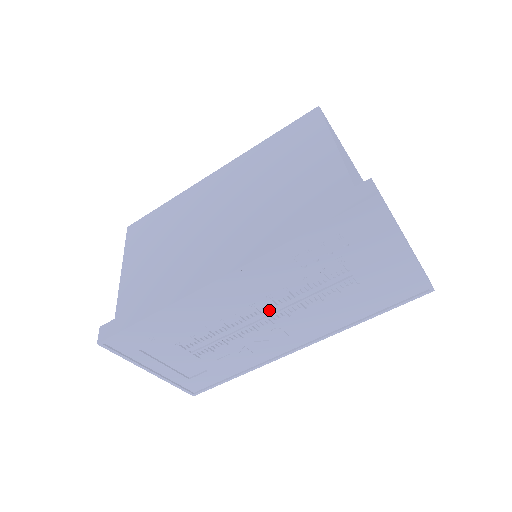
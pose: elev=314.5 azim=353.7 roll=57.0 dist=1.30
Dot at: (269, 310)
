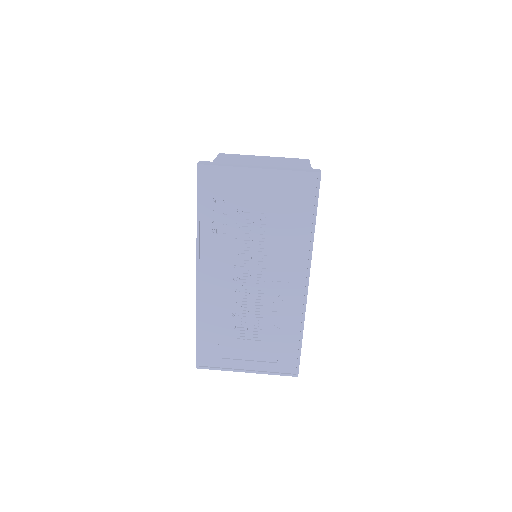
Dot at: (249, 274)
